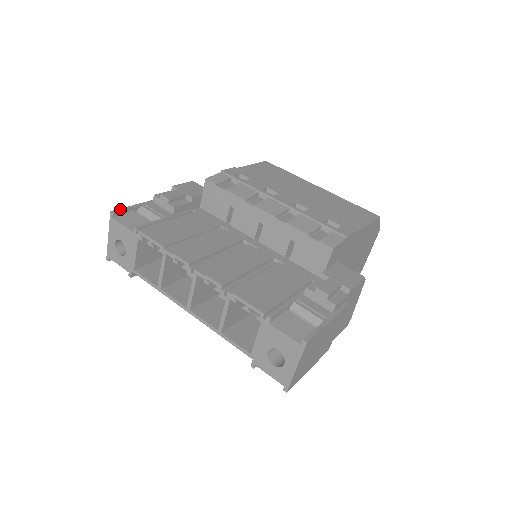
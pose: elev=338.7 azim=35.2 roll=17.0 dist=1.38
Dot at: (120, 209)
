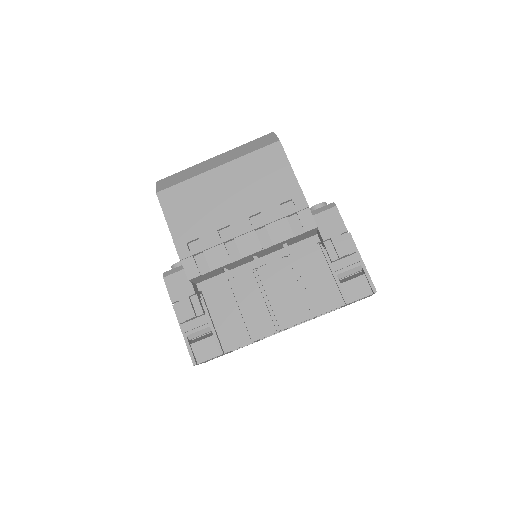
Dot at: (191, 357)
